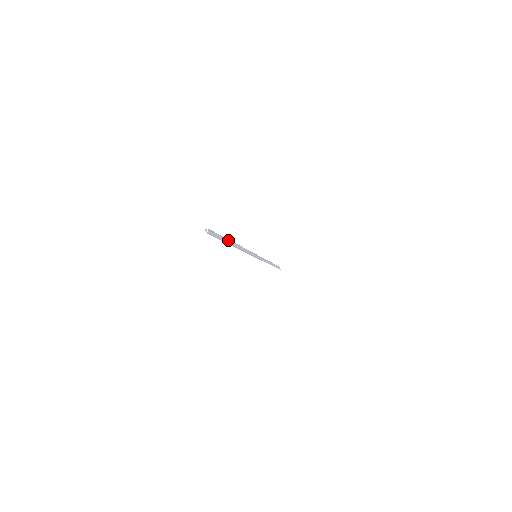
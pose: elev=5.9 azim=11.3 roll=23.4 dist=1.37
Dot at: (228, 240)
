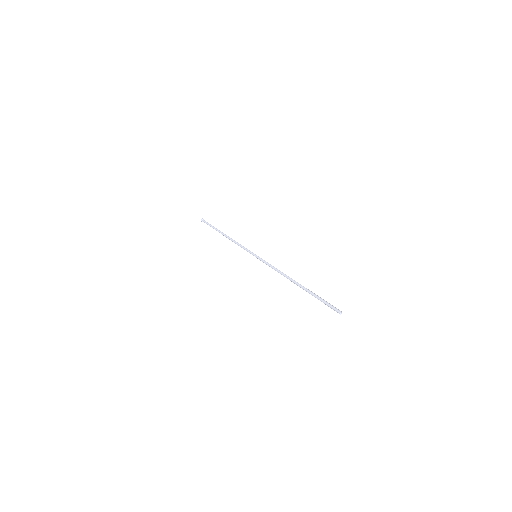
Dot at: (311, 292)
